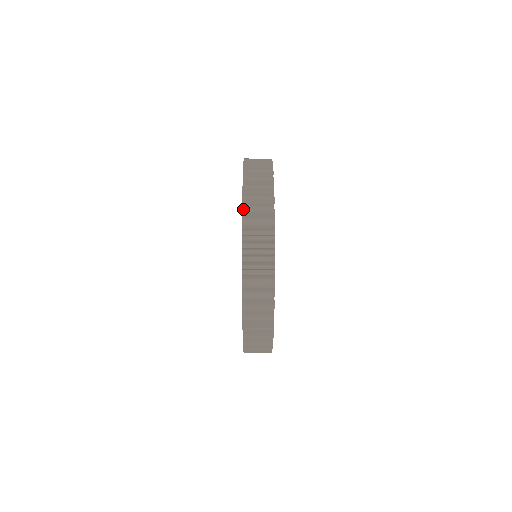
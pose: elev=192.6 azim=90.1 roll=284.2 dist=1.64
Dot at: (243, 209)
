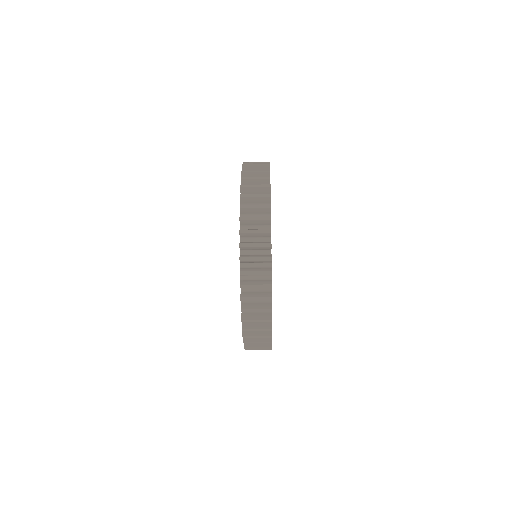
Dot at: (243, 164)
